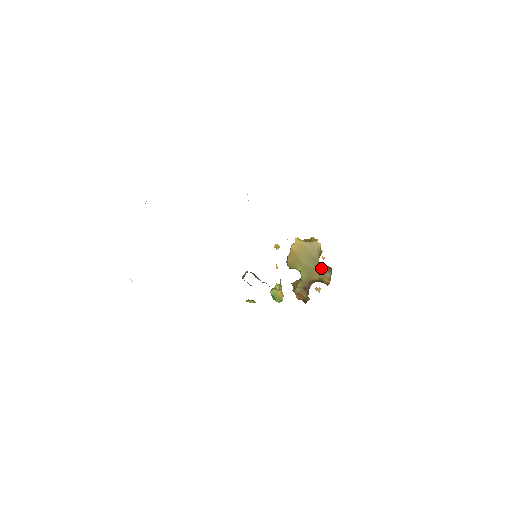
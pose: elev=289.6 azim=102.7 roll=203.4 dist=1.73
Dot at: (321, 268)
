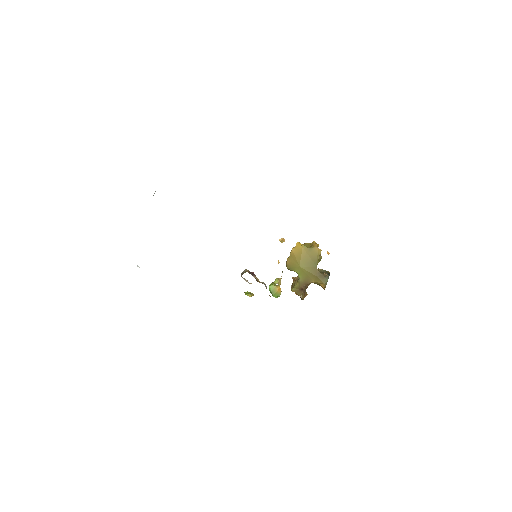
Dot at: (319, 273)
